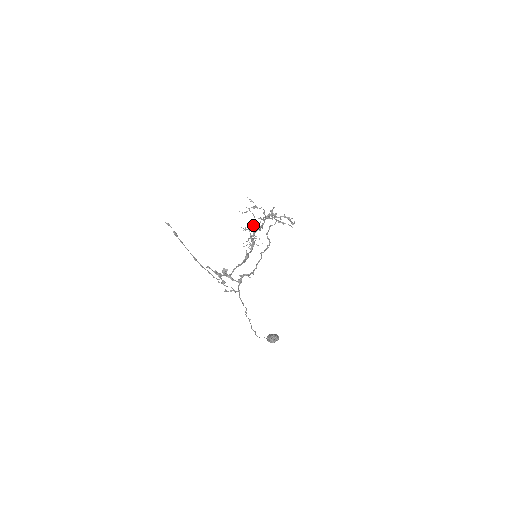
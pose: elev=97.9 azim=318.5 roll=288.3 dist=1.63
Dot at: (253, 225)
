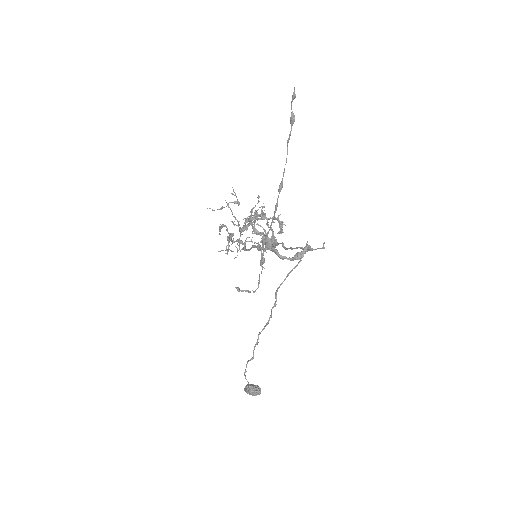
Dot at: occluded
